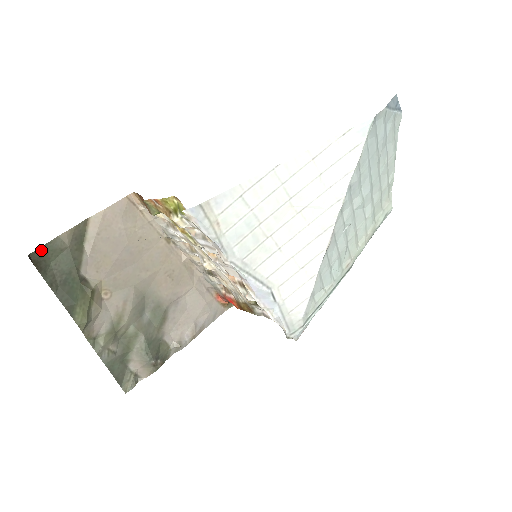
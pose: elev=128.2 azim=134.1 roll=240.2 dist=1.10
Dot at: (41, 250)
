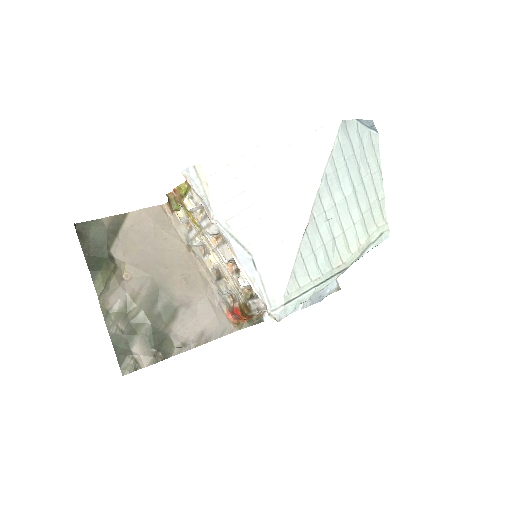
Dot at: (85, 224)
